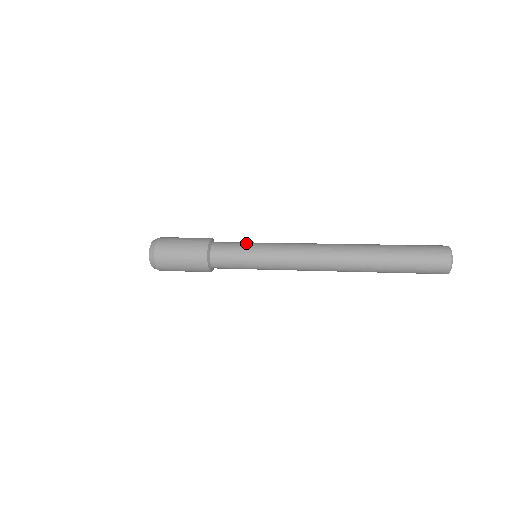
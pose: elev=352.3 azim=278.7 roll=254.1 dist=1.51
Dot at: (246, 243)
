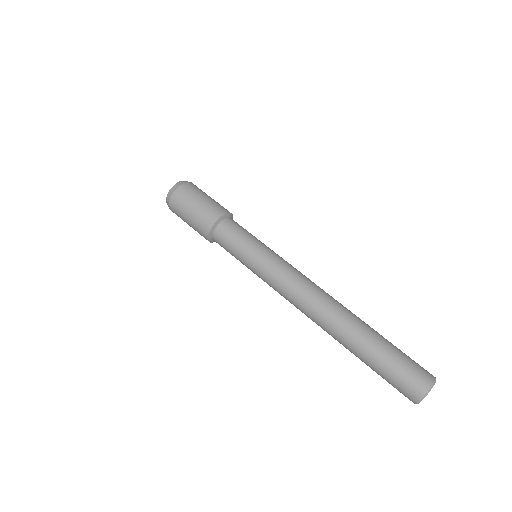
Dot at: (246, 245)
